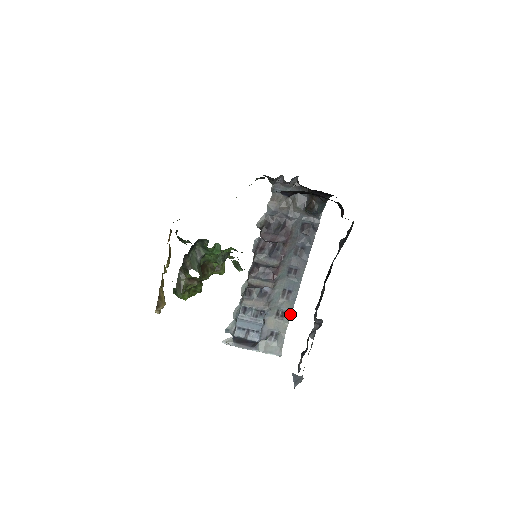
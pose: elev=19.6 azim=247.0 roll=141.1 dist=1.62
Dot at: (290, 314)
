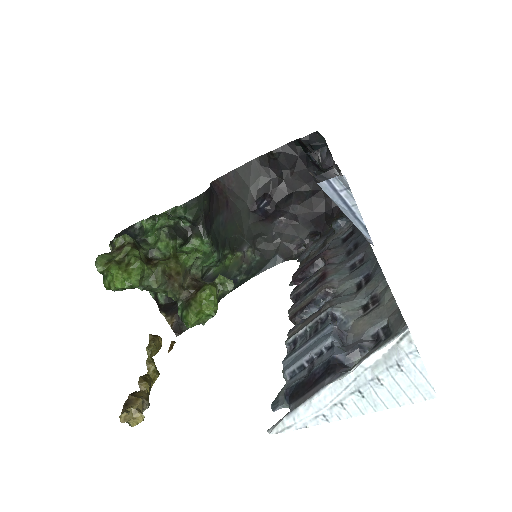
Dot at: (386, 287)
